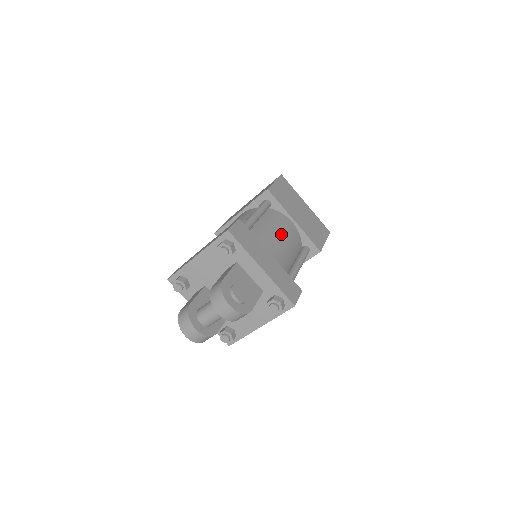
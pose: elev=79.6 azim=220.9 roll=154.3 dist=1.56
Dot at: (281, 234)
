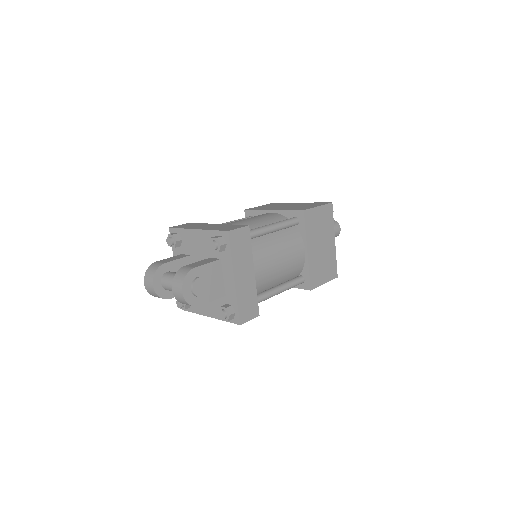
Dot at: (283, 257)
